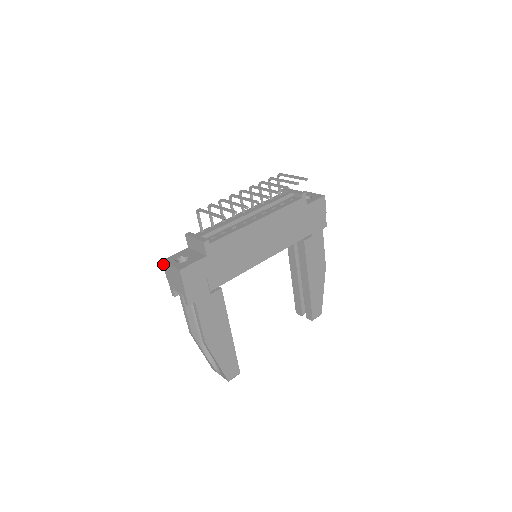
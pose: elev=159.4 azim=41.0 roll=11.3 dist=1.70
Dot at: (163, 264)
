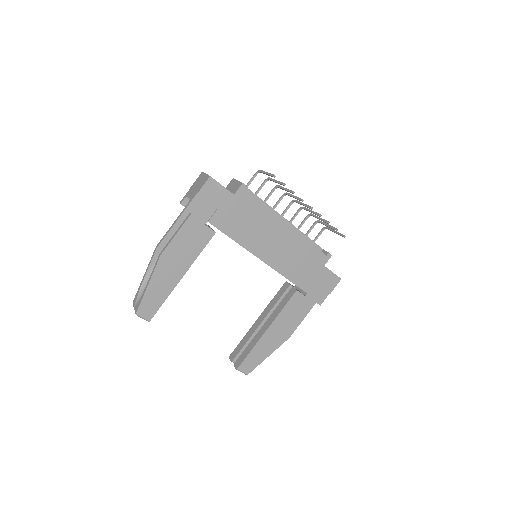
Dot at: (200, 174)
